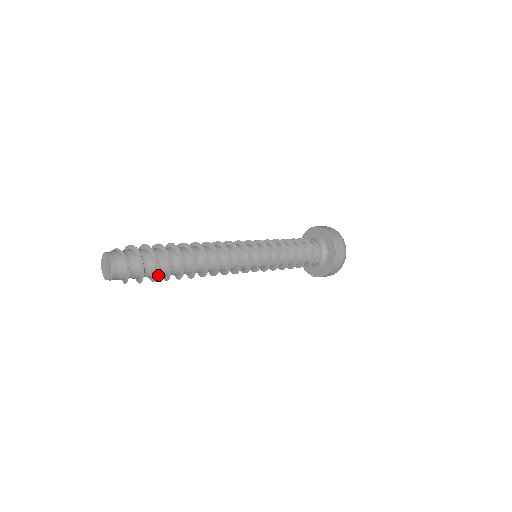
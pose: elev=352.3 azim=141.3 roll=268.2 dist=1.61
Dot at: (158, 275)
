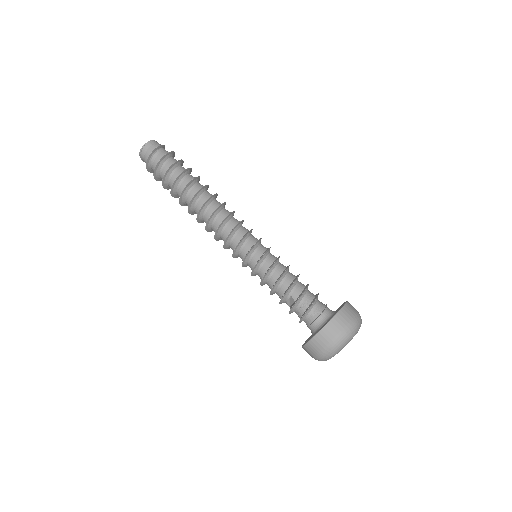
Dot at: (169, 181)
